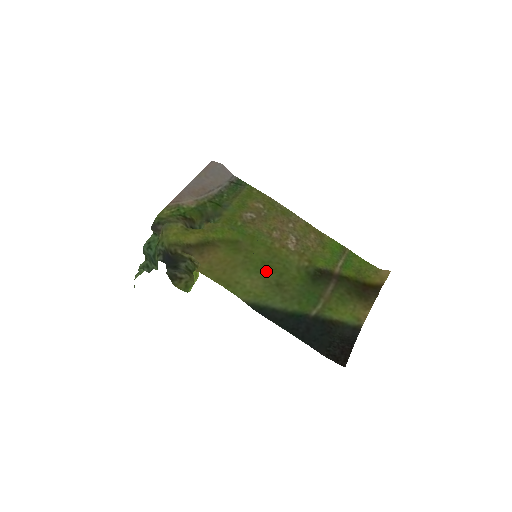
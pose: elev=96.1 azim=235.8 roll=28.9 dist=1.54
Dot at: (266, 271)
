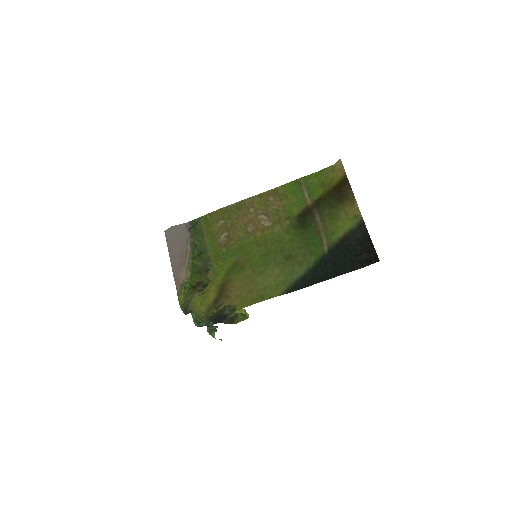
Dot at: (272, 259)
